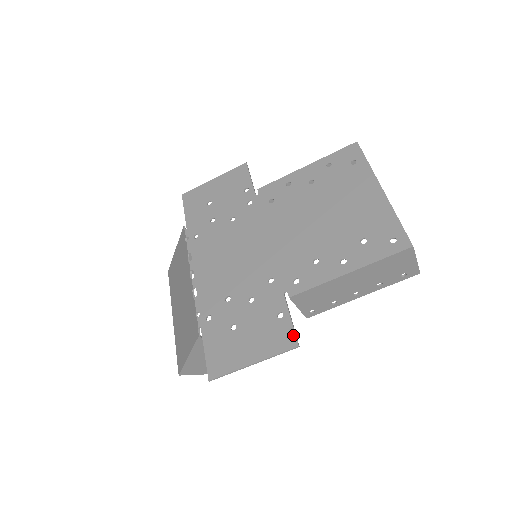
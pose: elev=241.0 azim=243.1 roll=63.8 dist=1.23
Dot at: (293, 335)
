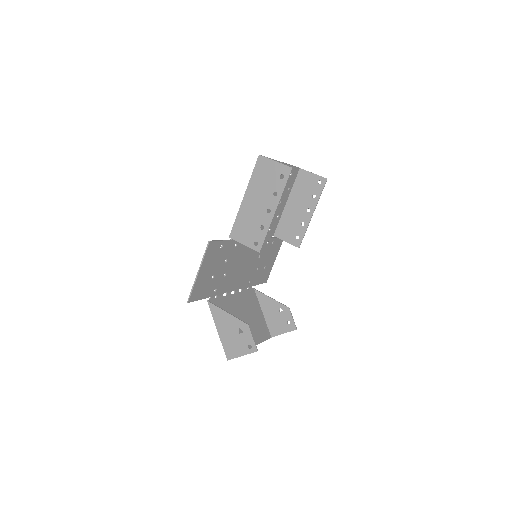
Dot at: (213, 242)
